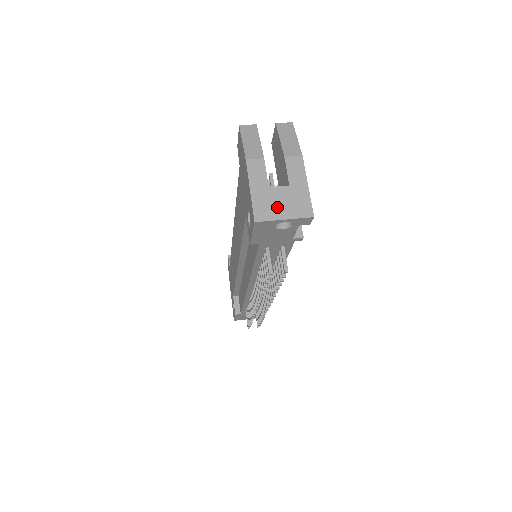
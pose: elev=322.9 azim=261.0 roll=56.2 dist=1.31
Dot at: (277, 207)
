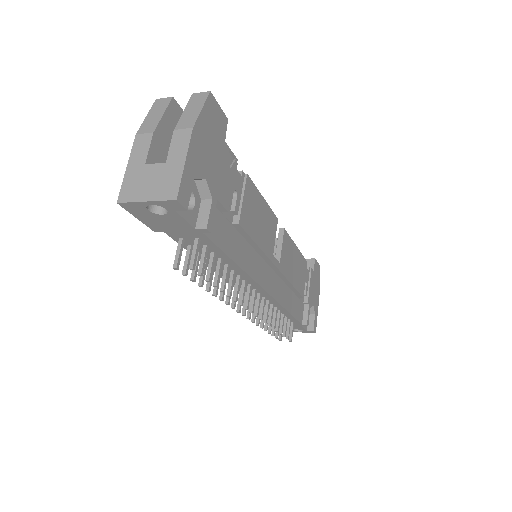
Dot at: (144, 187)
